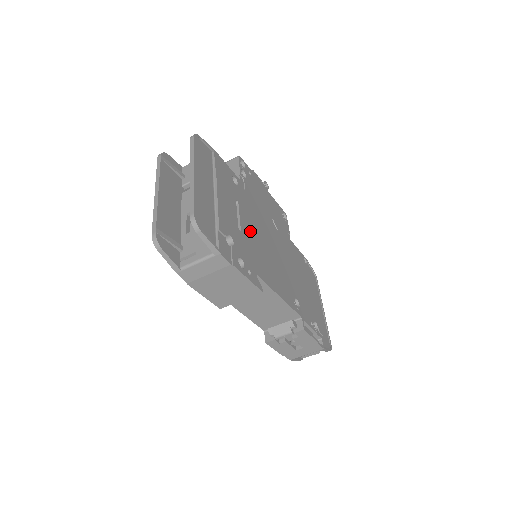
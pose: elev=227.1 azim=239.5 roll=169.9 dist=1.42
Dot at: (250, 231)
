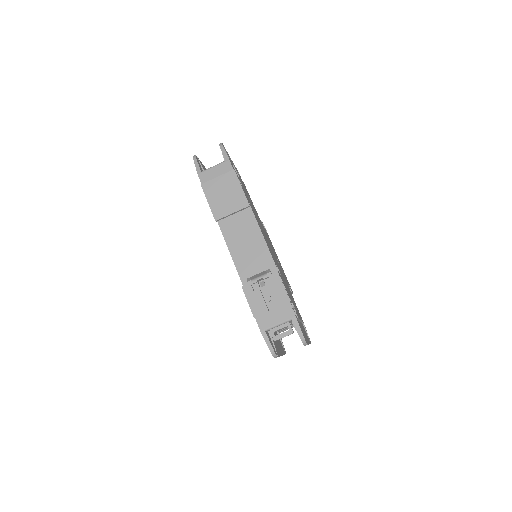
Dot at: (255, 212)
